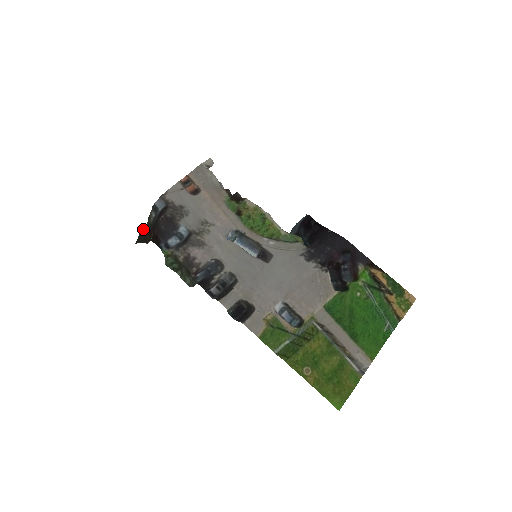
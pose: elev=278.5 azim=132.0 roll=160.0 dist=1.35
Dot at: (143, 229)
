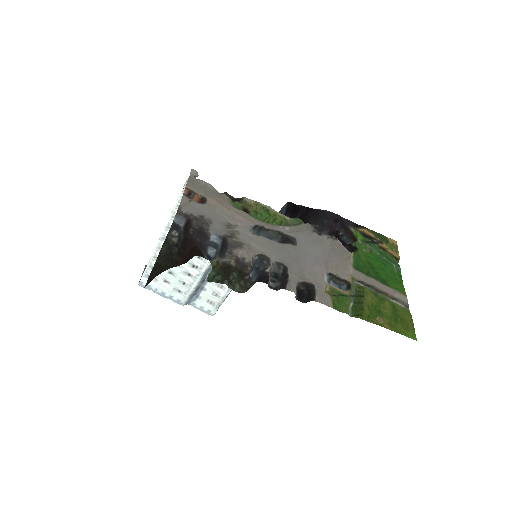
Dot at: (159, 257)
